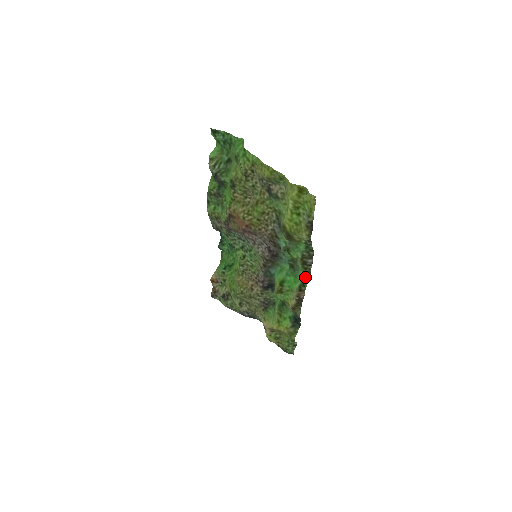
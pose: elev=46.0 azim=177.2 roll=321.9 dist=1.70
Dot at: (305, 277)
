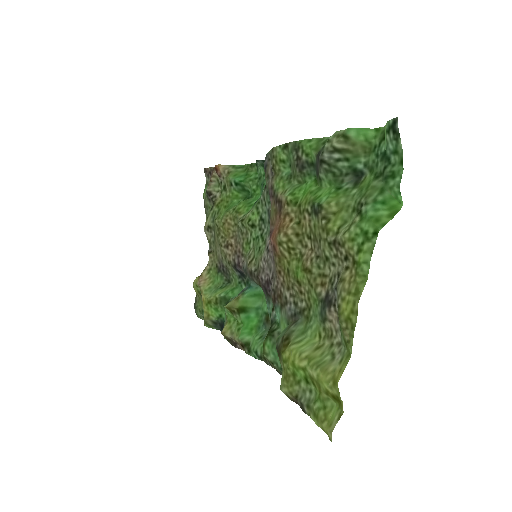
Dot at: (257, 355)
